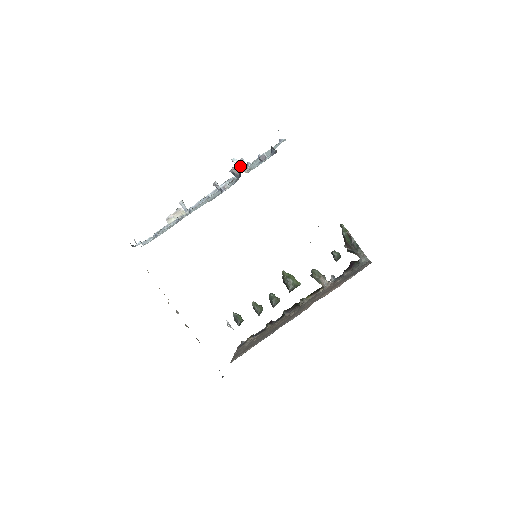
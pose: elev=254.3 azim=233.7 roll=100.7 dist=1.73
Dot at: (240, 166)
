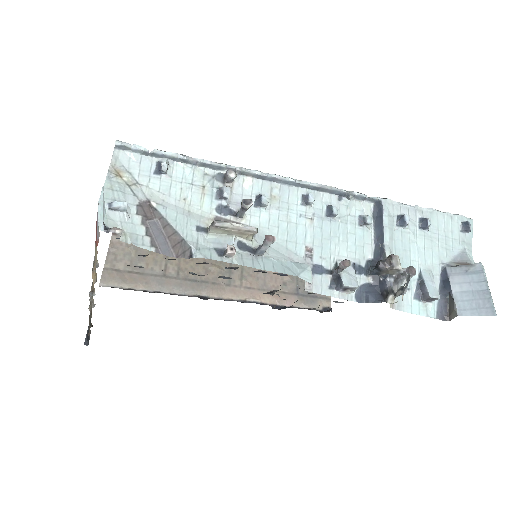
Dot at: (399, 272)
